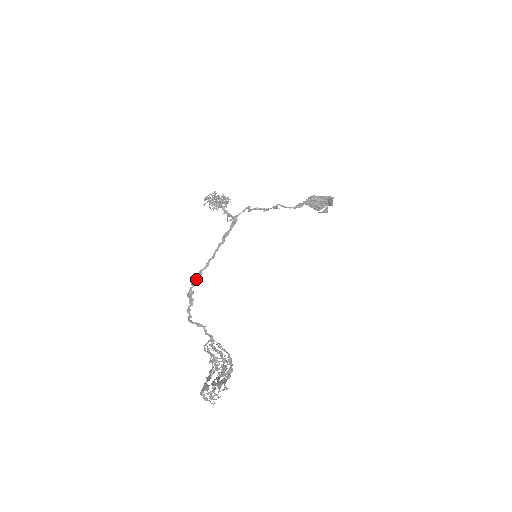
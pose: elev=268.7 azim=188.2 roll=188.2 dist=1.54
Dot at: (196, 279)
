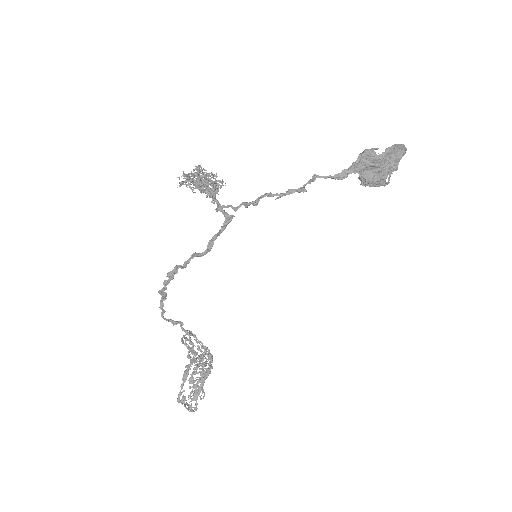
Dot at: (169, 279)
